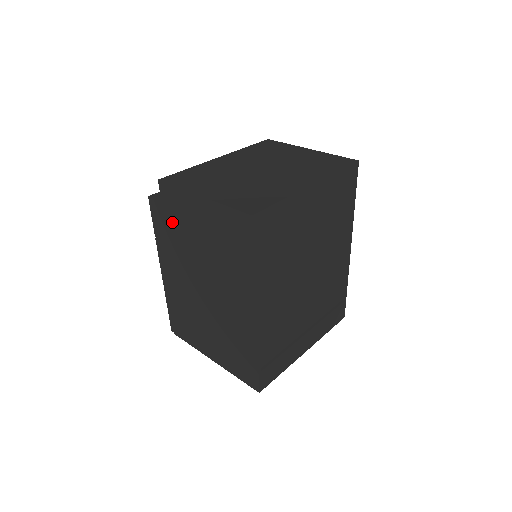
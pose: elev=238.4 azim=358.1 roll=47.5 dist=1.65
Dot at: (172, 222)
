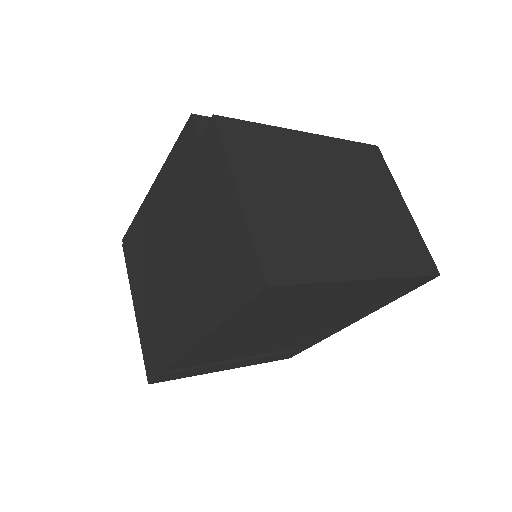
Dot at: (192, 170)
